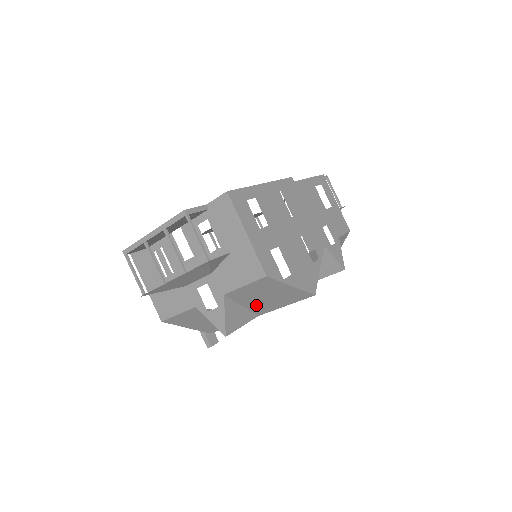
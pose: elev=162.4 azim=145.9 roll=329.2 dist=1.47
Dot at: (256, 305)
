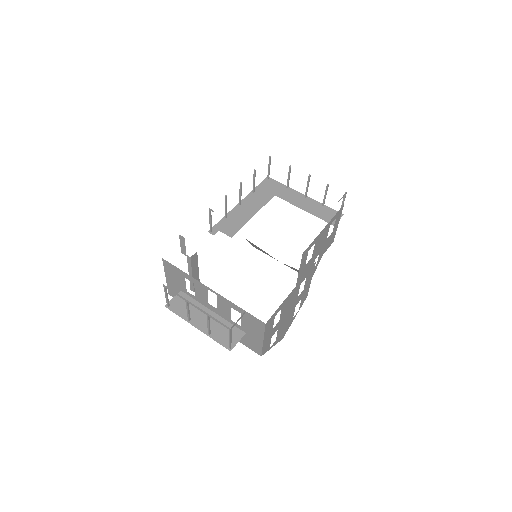
Dot at: occluded
